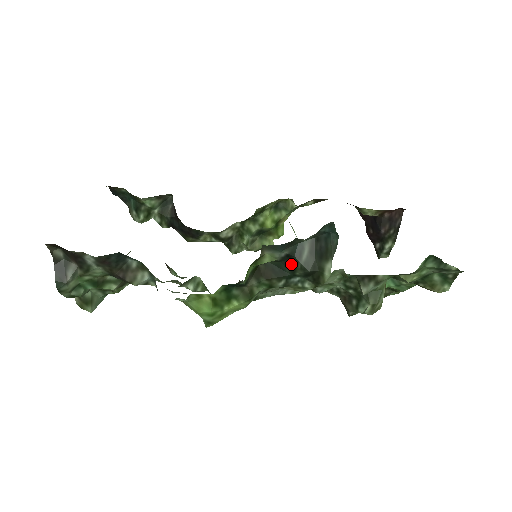
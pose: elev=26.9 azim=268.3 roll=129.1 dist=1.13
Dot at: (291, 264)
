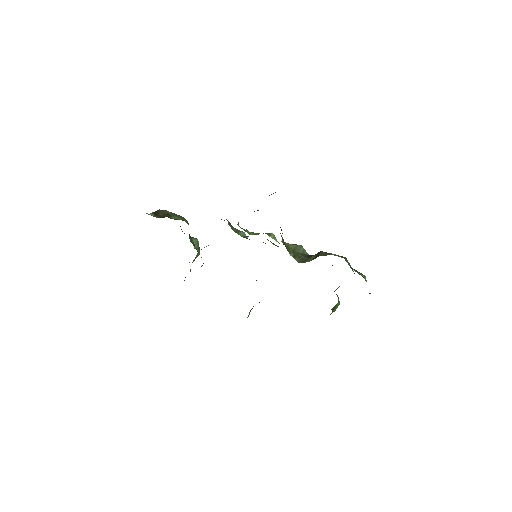
Dot at: occluded
